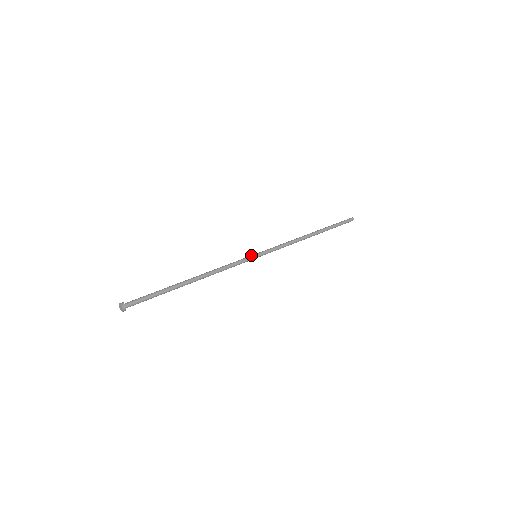
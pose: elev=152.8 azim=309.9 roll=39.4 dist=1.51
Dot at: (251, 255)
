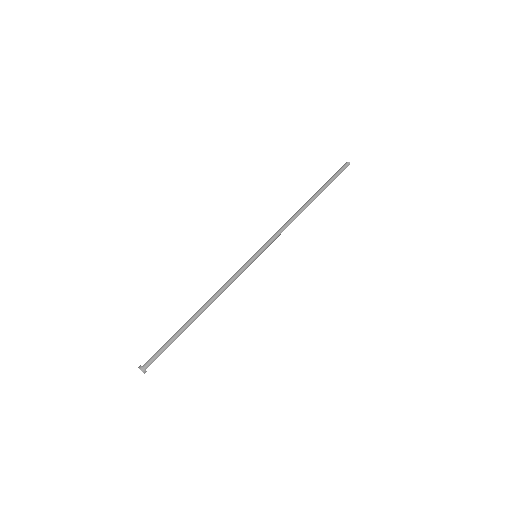
Dot at: (250, 258)
